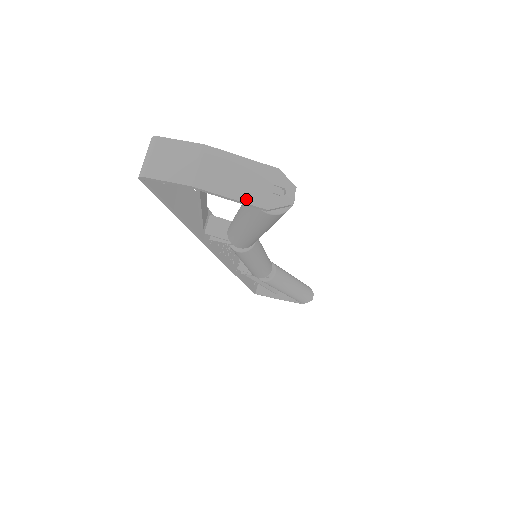
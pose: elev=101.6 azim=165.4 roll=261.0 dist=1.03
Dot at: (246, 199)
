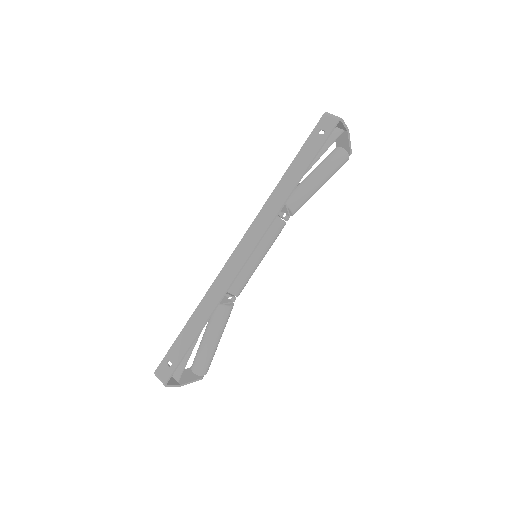
Dot at: (350, 146)
